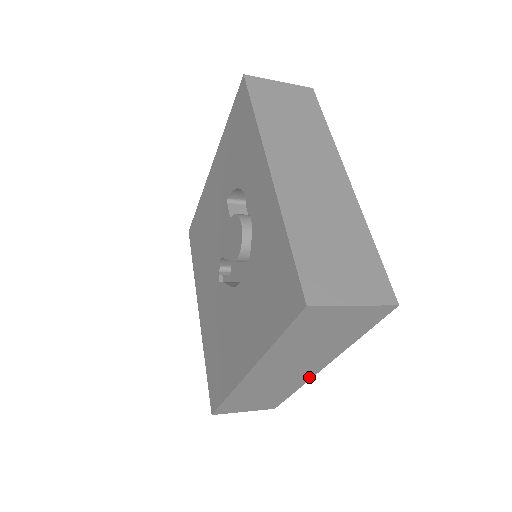
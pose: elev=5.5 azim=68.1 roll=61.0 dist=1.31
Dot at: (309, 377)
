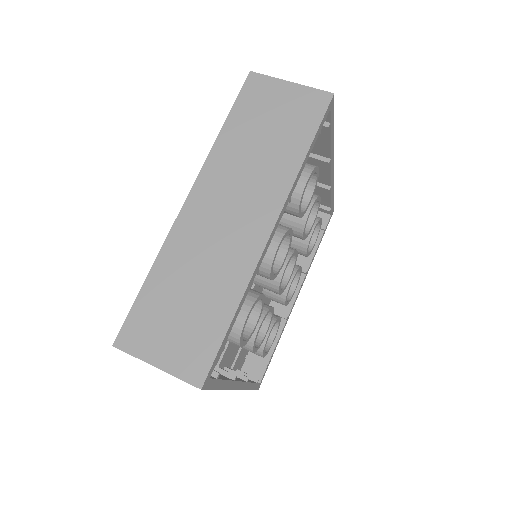
Dot at: occluded
